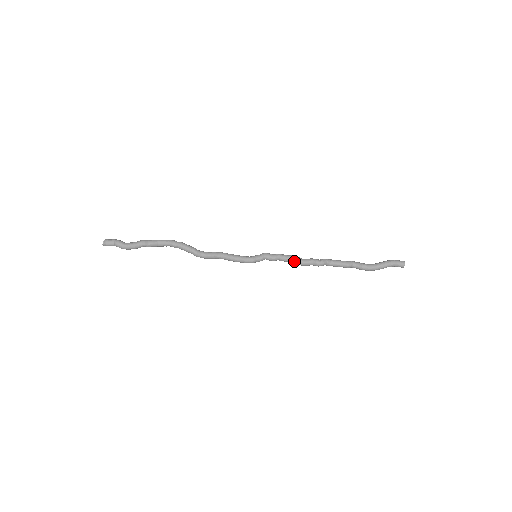
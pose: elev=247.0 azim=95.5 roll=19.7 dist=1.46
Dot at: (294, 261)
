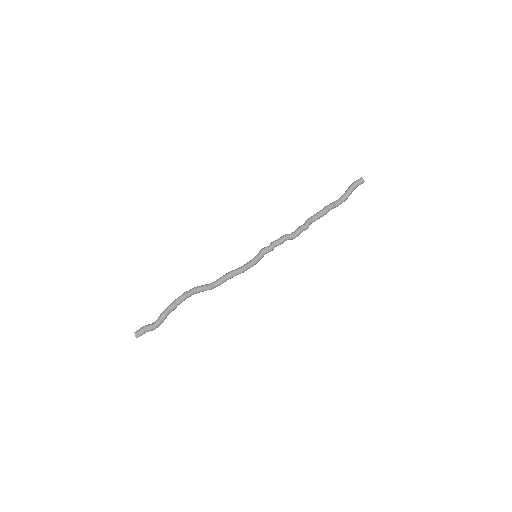
Dot at: occluded
